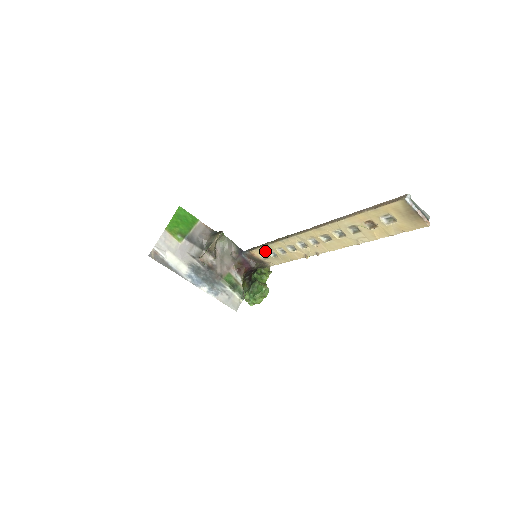
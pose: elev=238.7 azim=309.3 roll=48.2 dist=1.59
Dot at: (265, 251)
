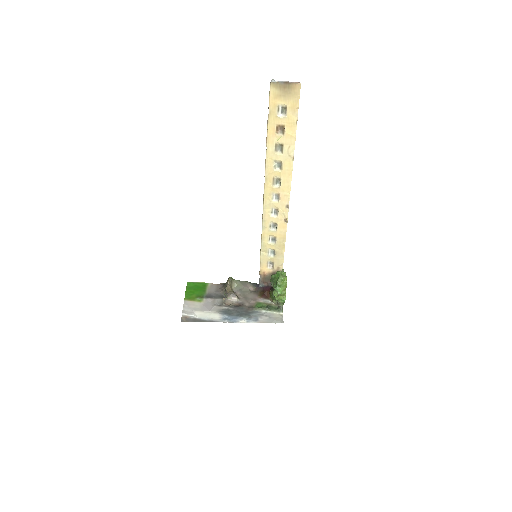
Dot at: (266, 257)
